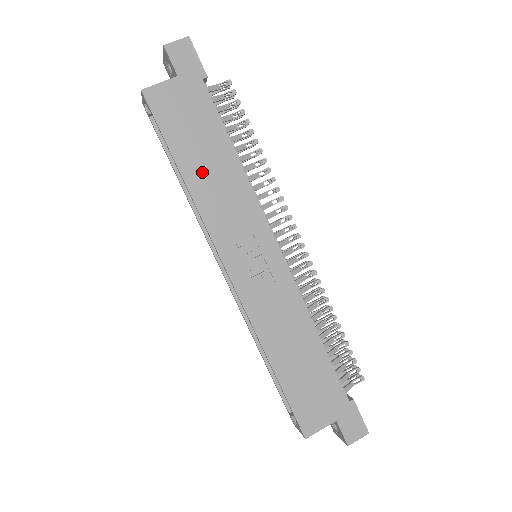
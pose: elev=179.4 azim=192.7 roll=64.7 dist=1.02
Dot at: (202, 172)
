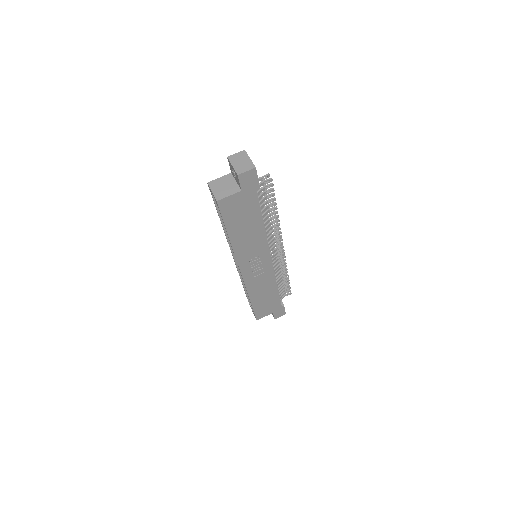
Dot at: (241, 235)
